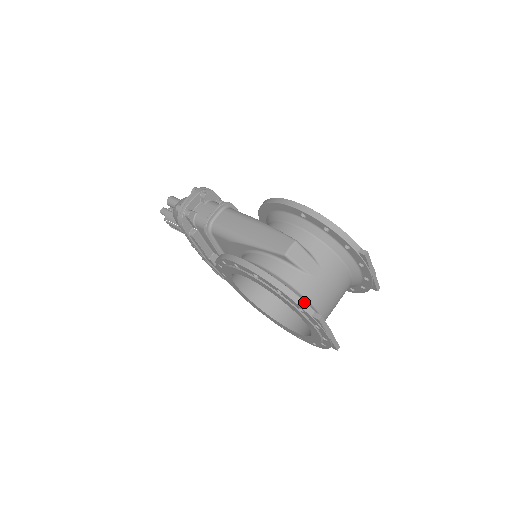
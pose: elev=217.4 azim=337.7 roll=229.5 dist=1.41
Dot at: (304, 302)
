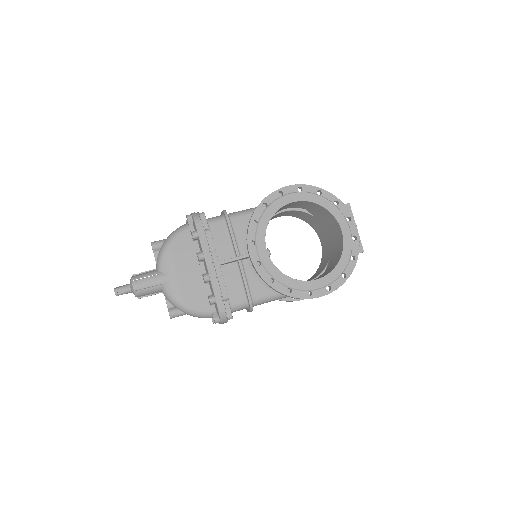
Dot at: (335, 198)
